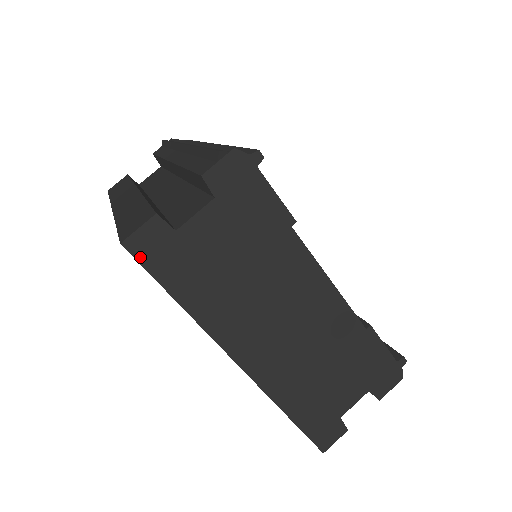
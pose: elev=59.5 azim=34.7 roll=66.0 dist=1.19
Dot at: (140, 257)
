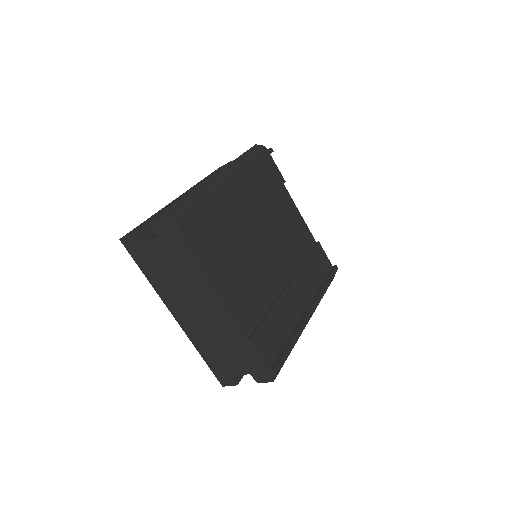
Dot at: (127, 248)
